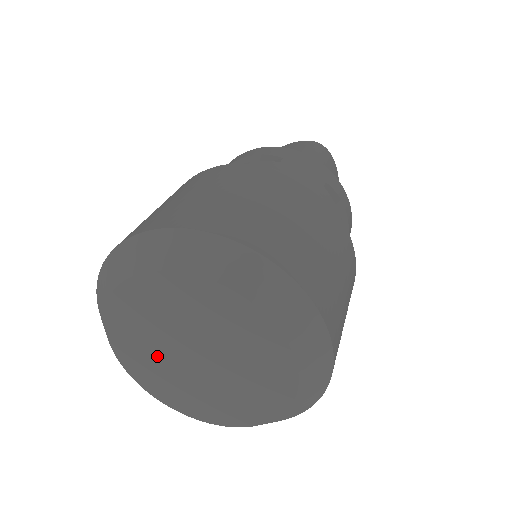
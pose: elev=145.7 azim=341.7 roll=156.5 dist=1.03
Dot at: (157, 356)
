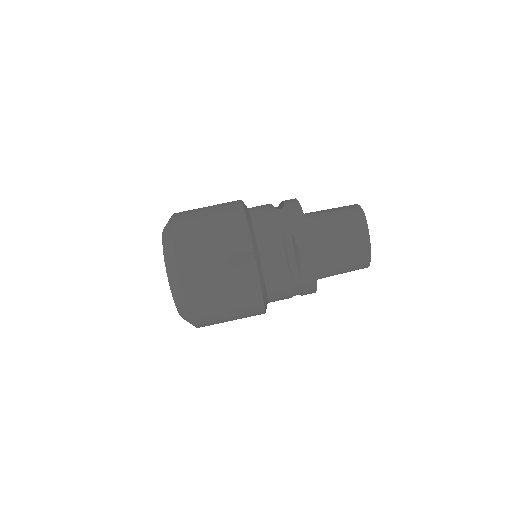
Dot at: occluded
